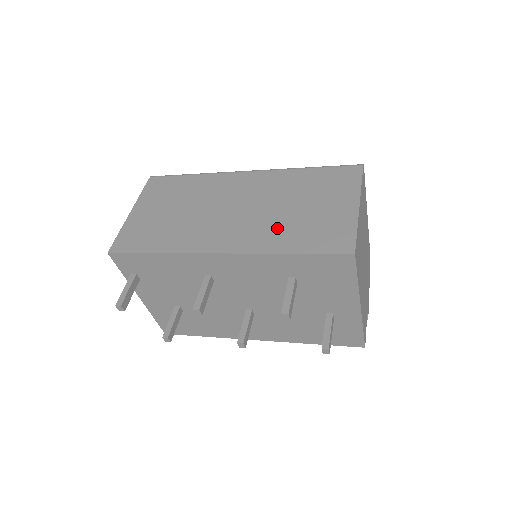
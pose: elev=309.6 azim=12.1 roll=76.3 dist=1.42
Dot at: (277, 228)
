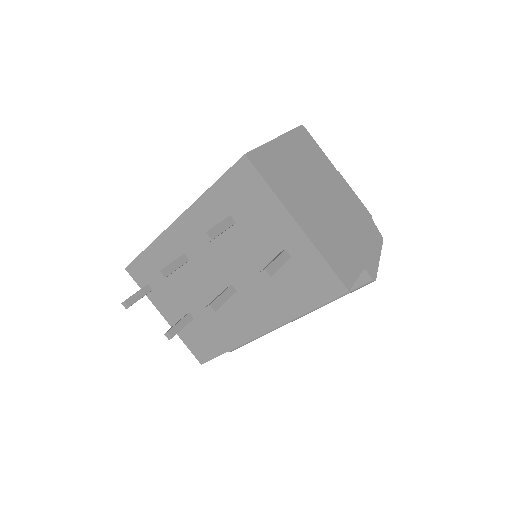
Dot at: occluded
